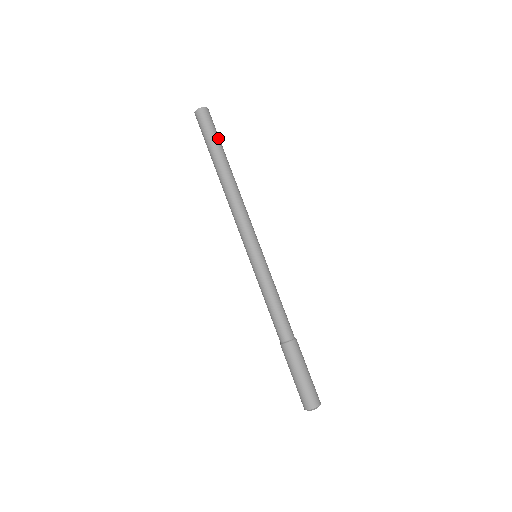
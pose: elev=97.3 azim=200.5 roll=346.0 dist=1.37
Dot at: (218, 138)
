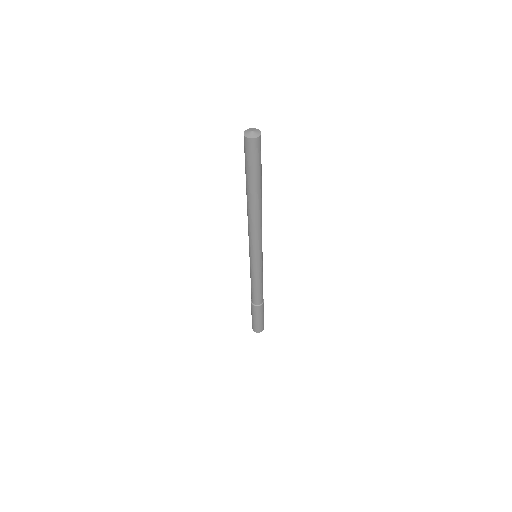
Dot at: (261, 164)
